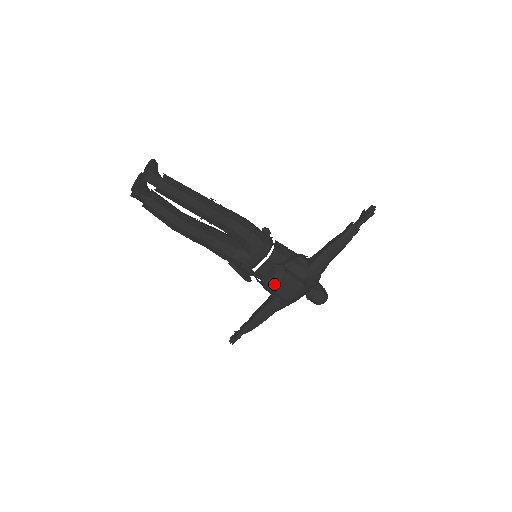
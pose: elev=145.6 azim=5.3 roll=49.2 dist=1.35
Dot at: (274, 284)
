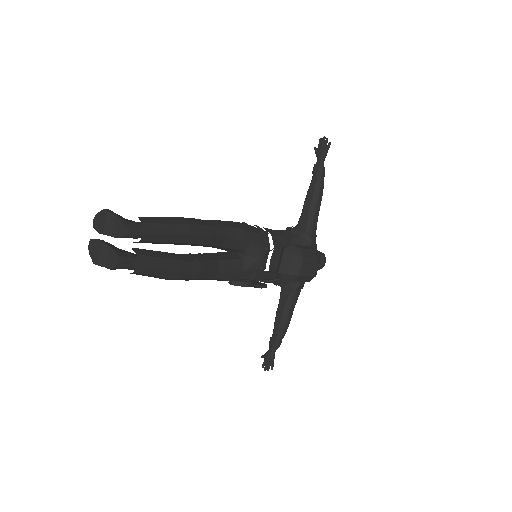
Dot at: (298, 268)
